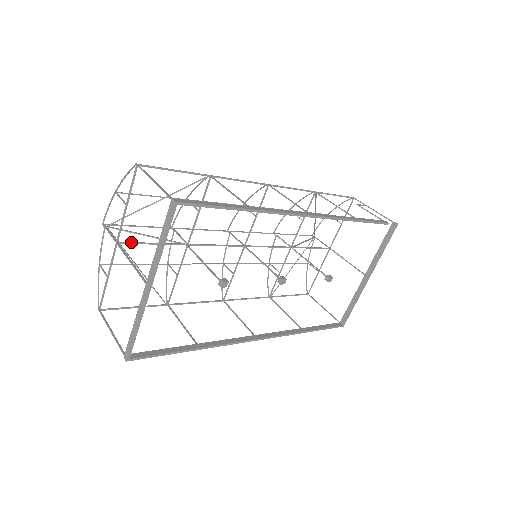
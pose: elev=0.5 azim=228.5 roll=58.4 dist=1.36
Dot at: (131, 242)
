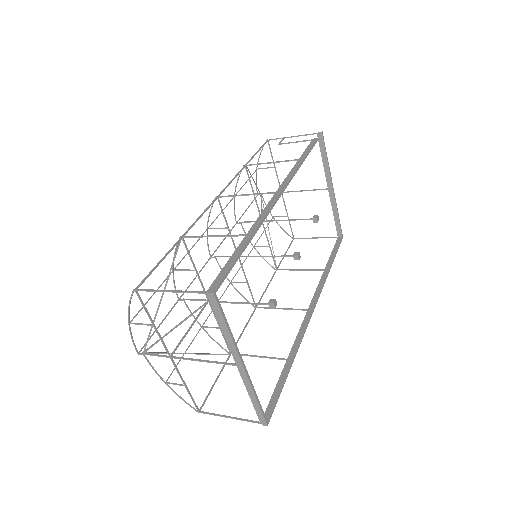
Dot at: (177, 345)
